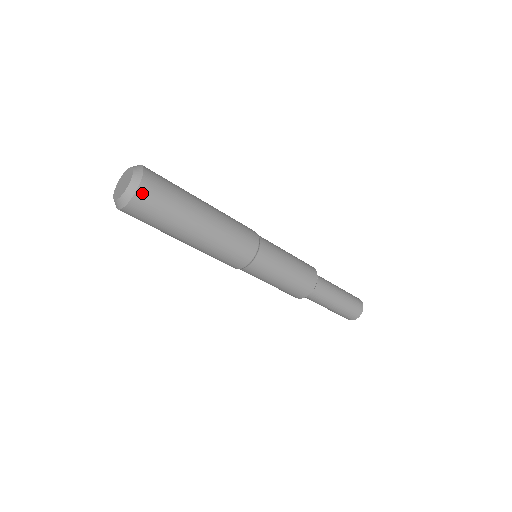
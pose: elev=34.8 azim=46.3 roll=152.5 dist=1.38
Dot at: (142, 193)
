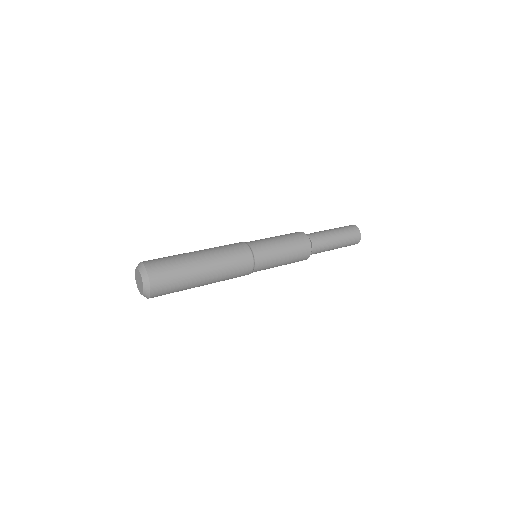
Dot at: occluded
